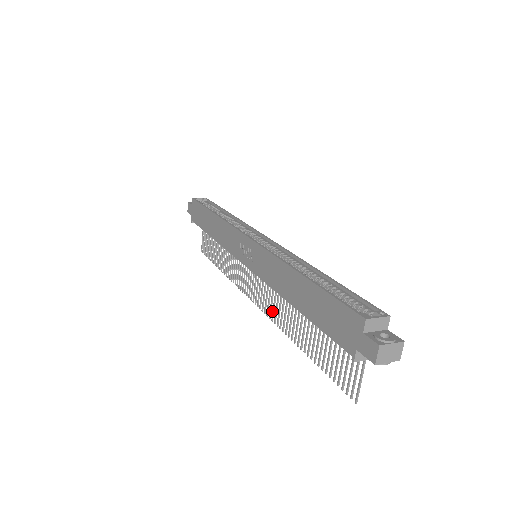
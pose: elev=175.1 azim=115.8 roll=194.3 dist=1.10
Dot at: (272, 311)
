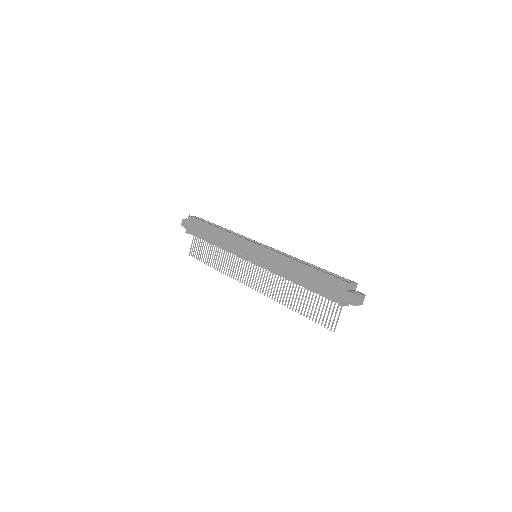
Dot at: (268, 290)
